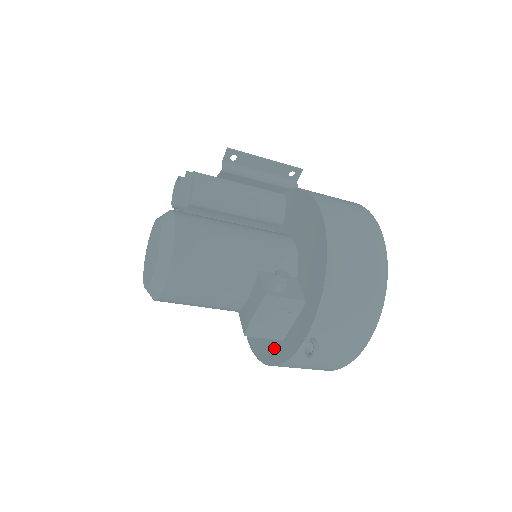
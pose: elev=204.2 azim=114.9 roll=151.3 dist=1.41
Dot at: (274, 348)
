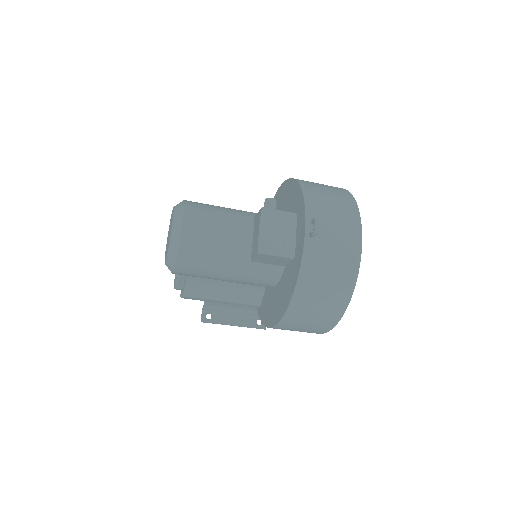
Dot at: (292, 277)
